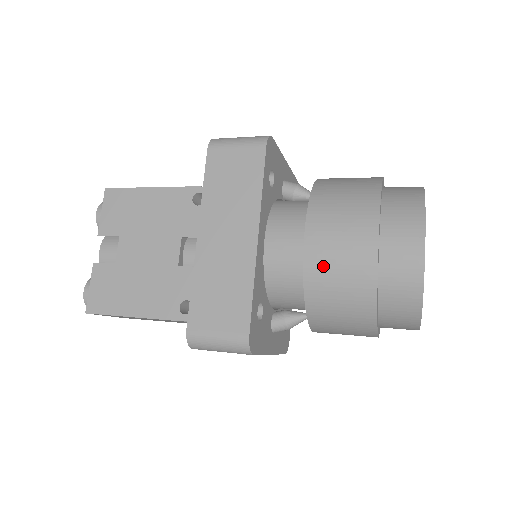
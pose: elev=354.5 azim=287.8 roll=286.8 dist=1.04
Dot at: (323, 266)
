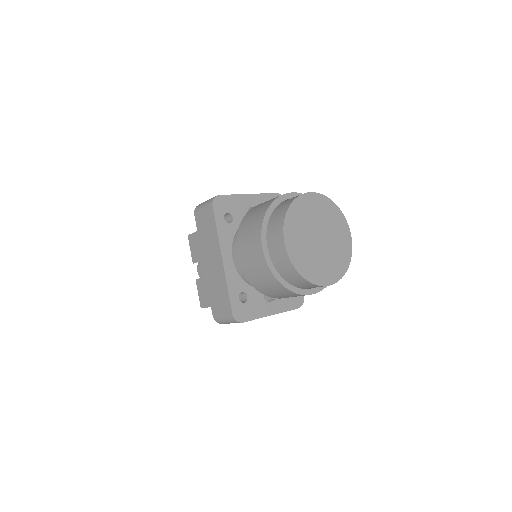
Dot at: (249, 269)
